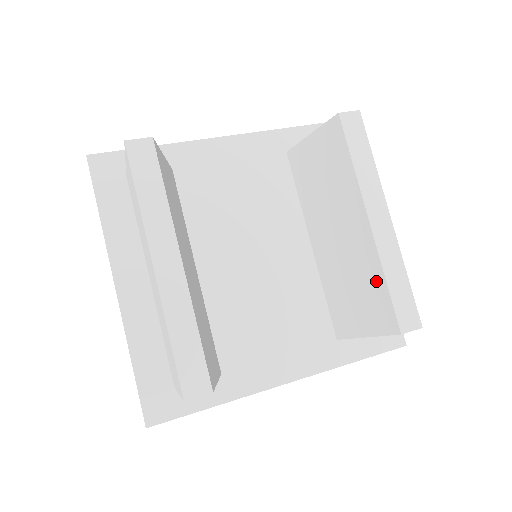
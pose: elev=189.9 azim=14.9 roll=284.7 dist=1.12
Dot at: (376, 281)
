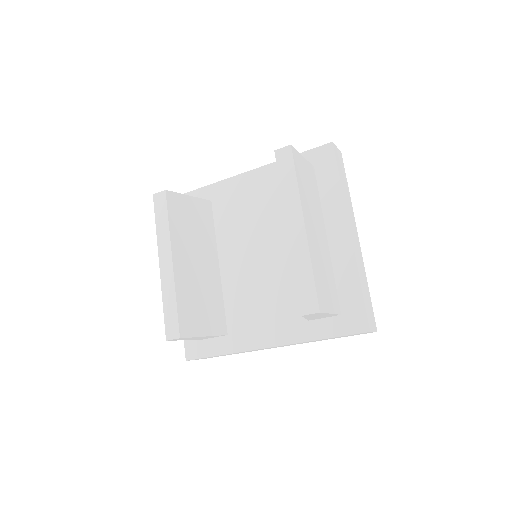
Dot at: occluded
